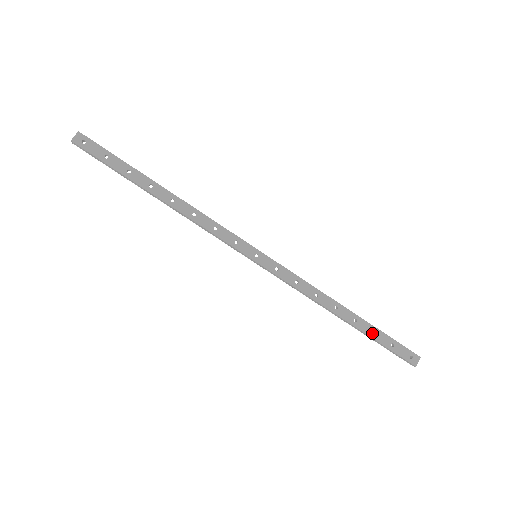
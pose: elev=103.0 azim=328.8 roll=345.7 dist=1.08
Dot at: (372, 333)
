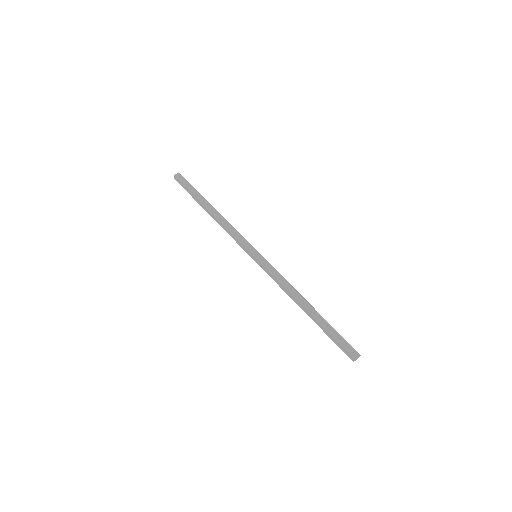
Dot at: (325, 325)
